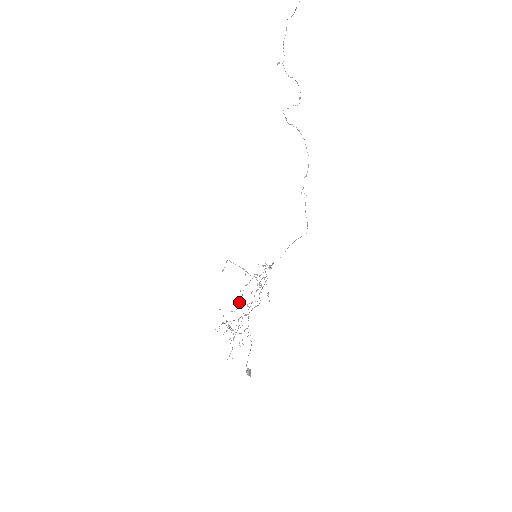
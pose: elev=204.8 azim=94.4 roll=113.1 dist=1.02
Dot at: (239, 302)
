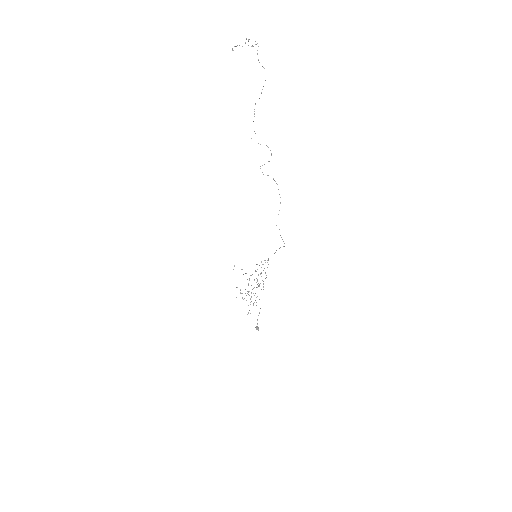
Dot at: (248, 285)
